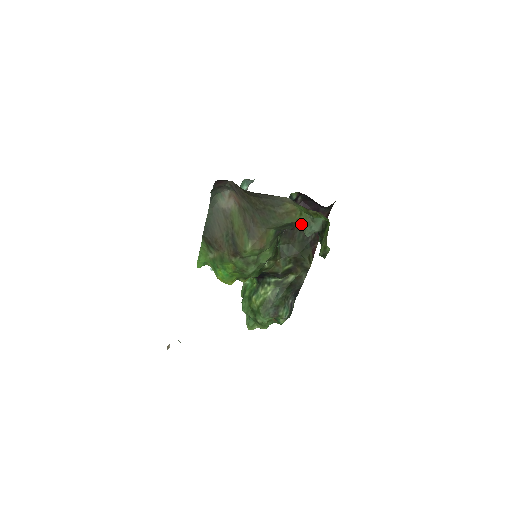
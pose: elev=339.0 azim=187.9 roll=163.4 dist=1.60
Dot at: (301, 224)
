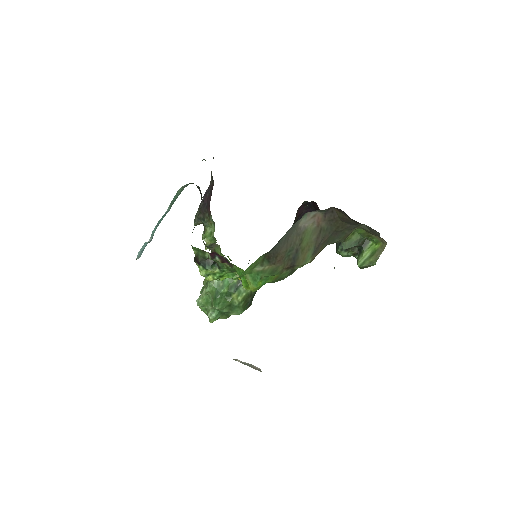
Dot at: (348, 241)
